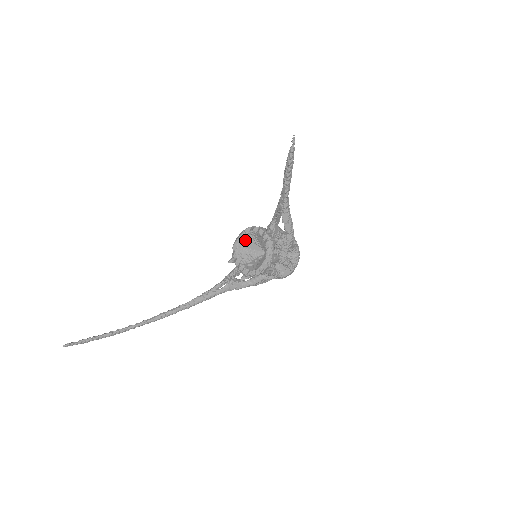
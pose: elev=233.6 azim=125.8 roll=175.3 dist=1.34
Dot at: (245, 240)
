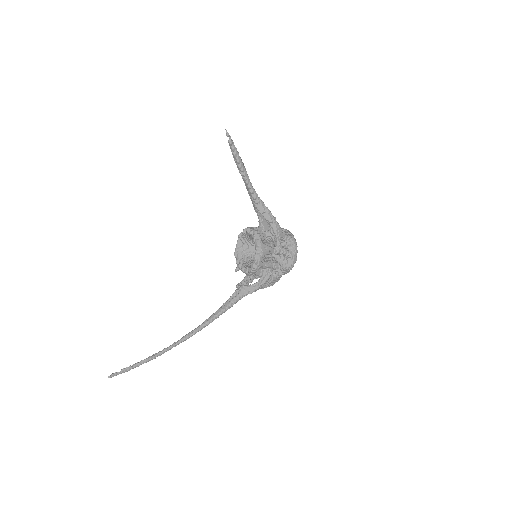
Dot at: (242, 245)
